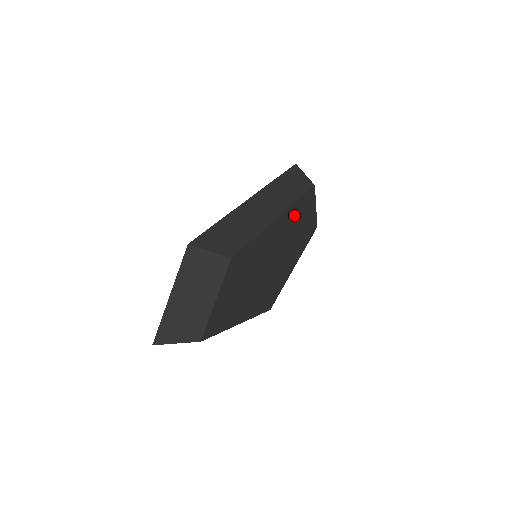
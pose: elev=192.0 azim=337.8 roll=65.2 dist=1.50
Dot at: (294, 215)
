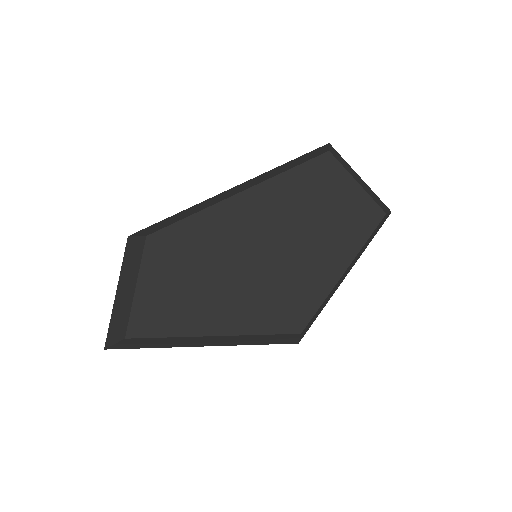
Dot at: (289, 191)
